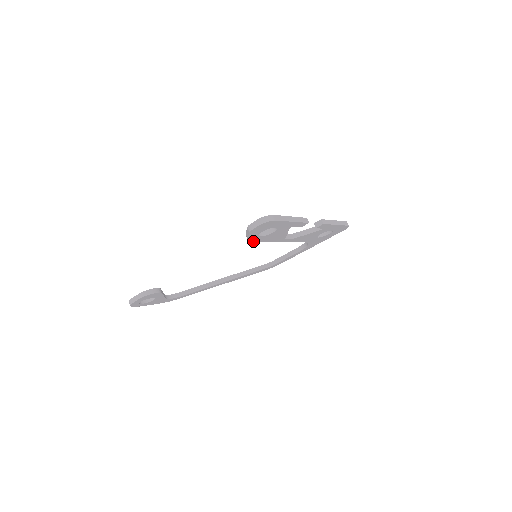
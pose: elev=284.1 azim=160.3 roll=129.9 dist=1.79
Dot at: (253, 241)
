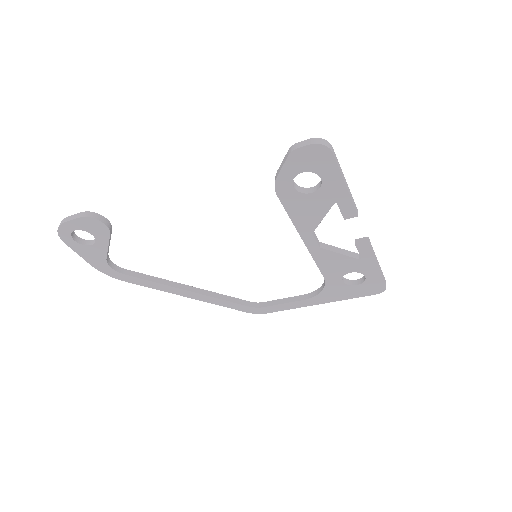
Dot at: (278, 193)
